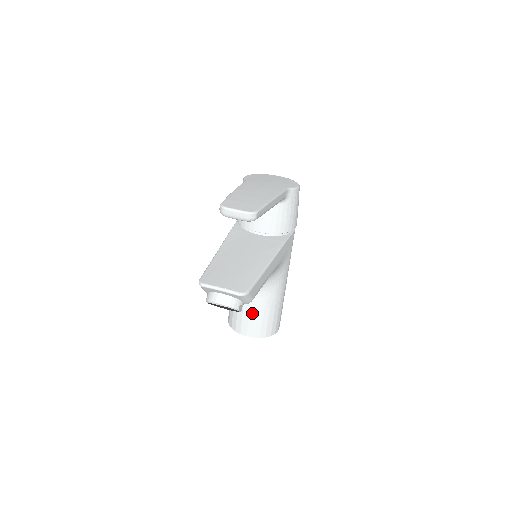
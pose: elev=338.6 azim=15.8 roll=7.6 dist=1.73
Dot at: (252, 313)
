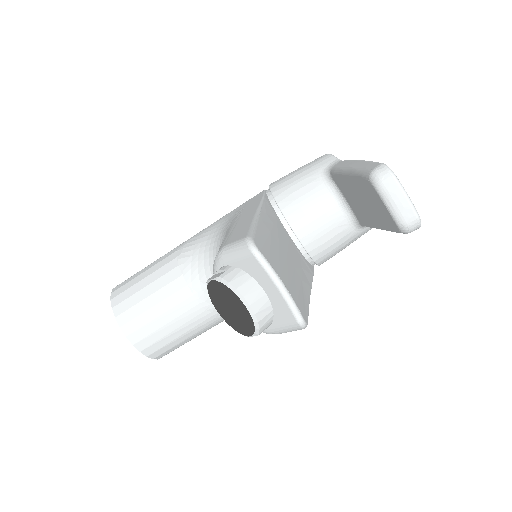
Dot at: (169, 316)
